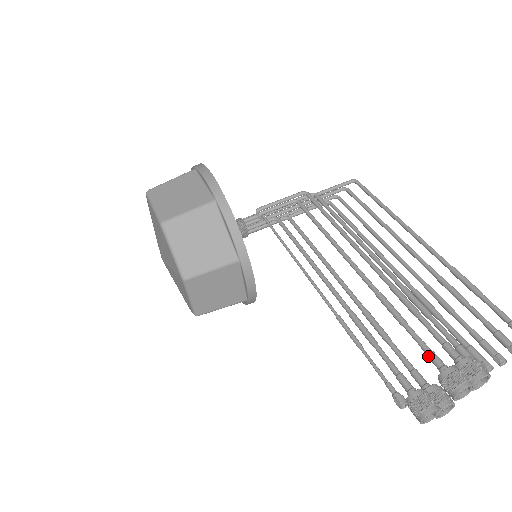
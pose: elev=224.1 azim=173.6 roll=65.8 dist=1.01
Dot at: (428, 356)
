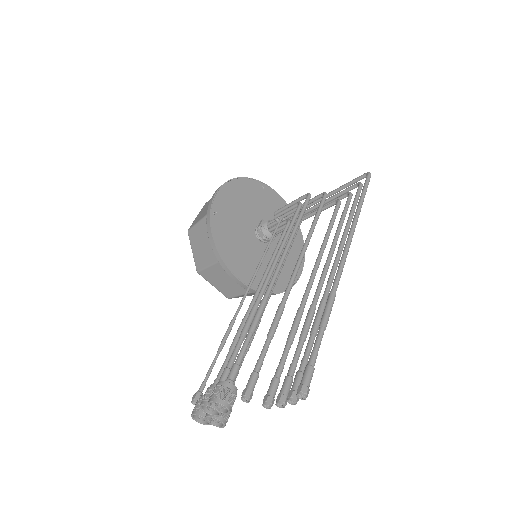
Dot at: (224, 371)
